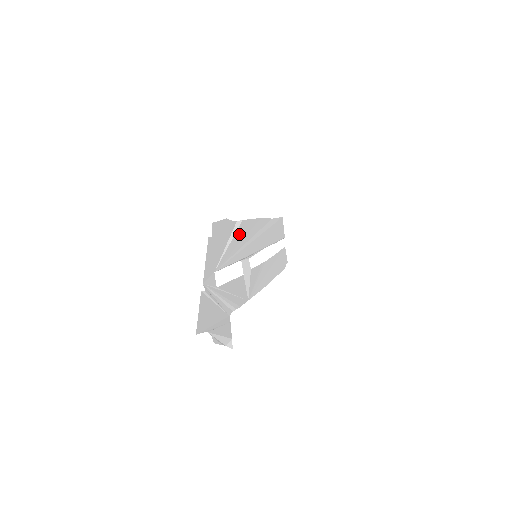
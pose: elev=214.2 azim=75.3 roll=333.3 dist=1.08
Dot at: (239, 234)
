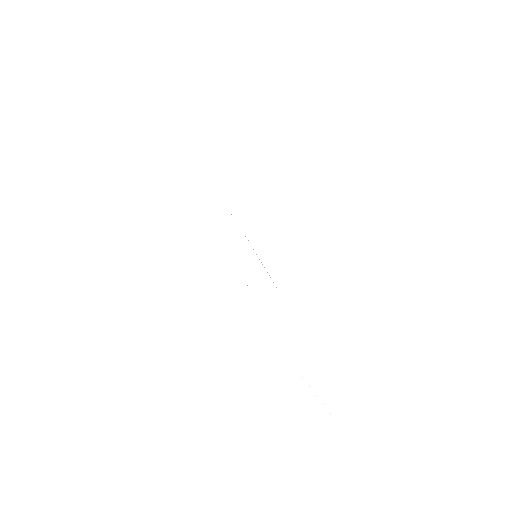
Dot at: occluded
